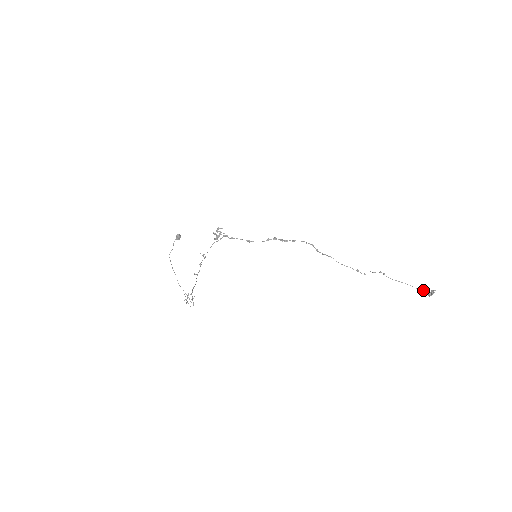
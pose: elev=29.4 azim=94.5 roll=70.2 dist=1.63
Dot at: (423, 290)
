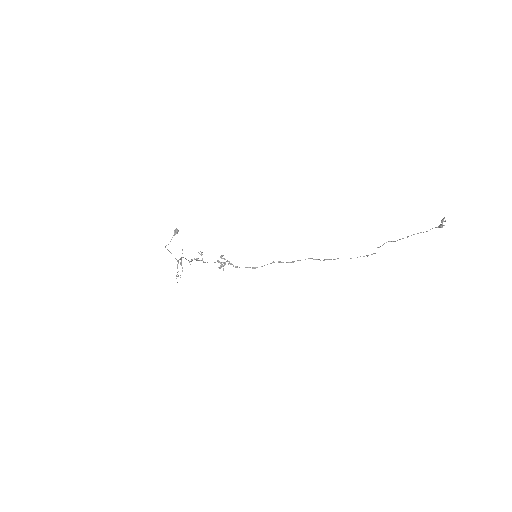
Dot at: occluded
